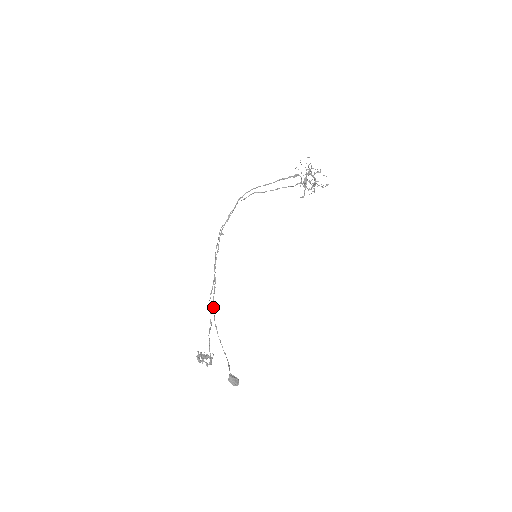
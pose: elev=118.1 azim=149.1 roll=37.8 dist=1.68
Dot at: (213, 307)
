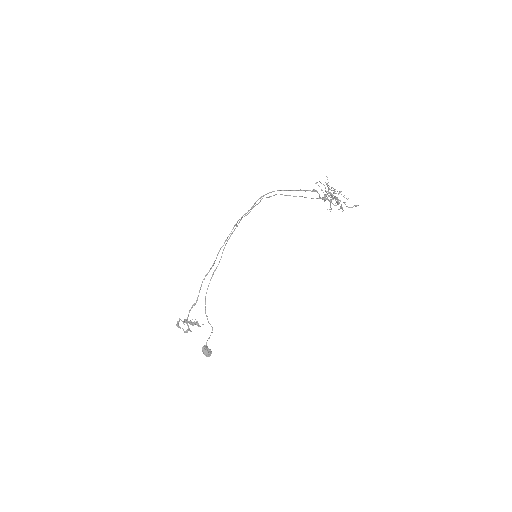
Dot at: occluded
